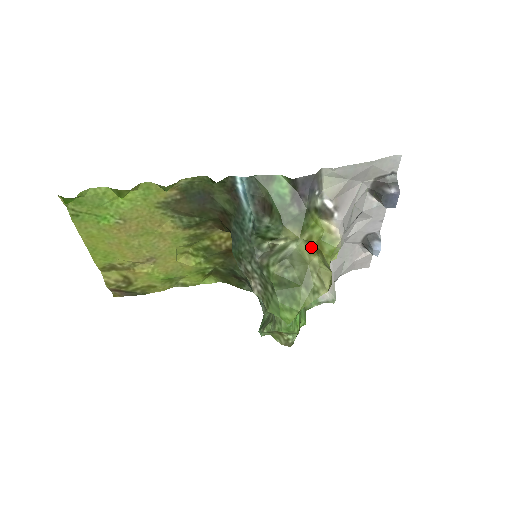
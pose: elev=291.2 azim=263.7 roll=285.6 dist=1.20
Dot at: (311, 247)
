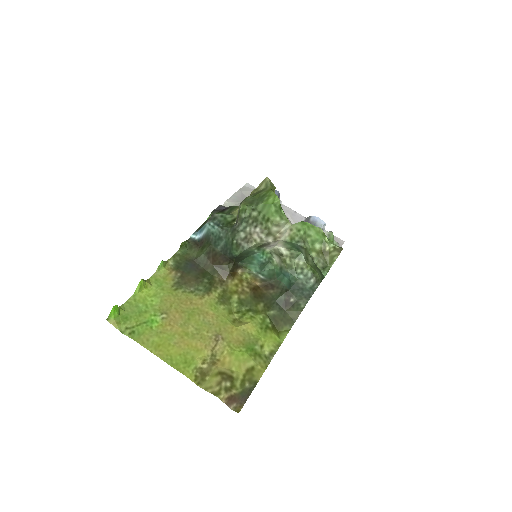
Dot at: occluded
